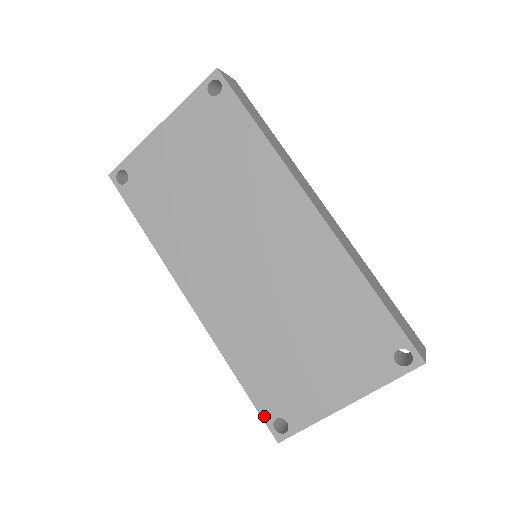
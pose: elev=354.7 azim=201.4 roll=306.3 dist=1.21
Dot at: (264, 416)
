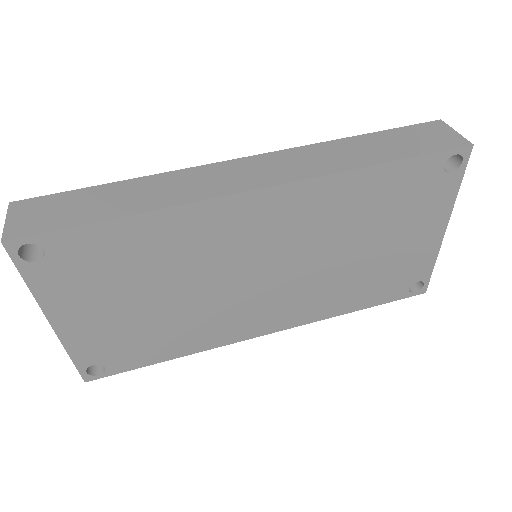
Dot at: (400, 298)
